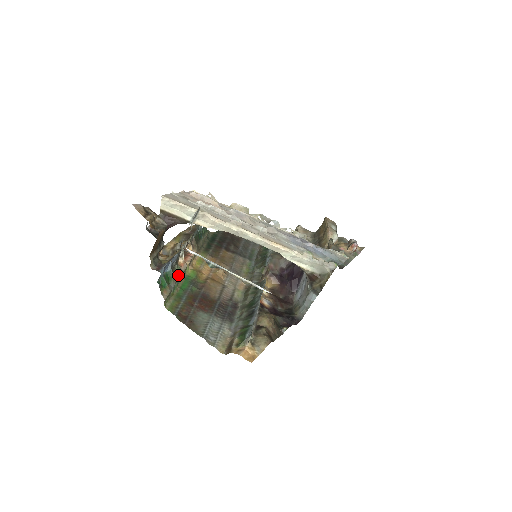
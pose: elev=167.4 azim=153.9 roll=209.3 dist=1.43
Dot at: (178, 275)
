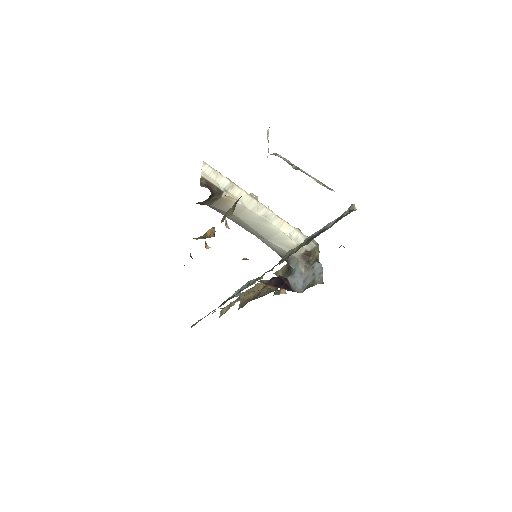
Dot at: occluded
